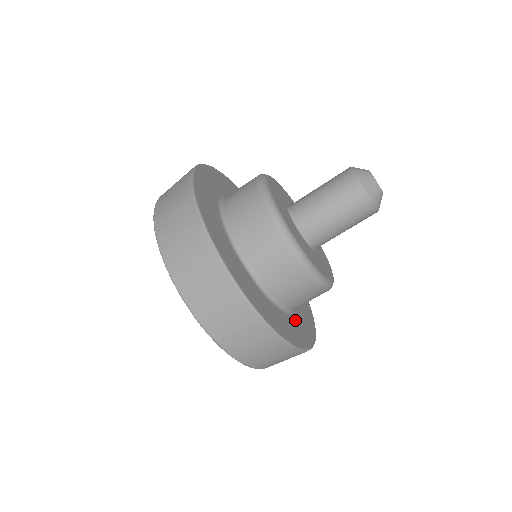
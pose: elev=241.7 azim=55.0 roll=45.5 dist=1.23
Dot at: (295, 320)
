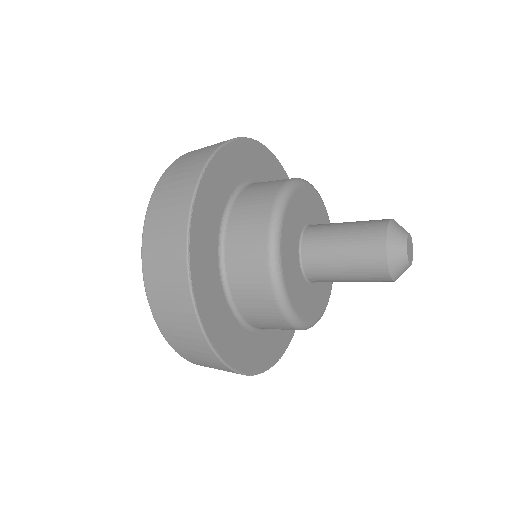
Dot at: (257, 339)
